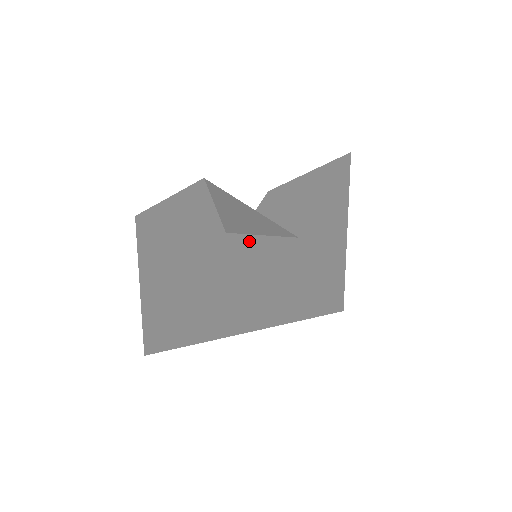
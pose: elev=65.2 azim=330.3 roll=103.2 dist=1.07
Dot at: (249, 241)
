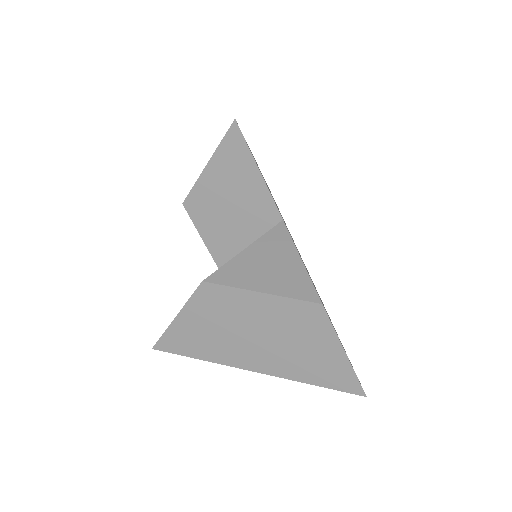
Dot at: occluded
